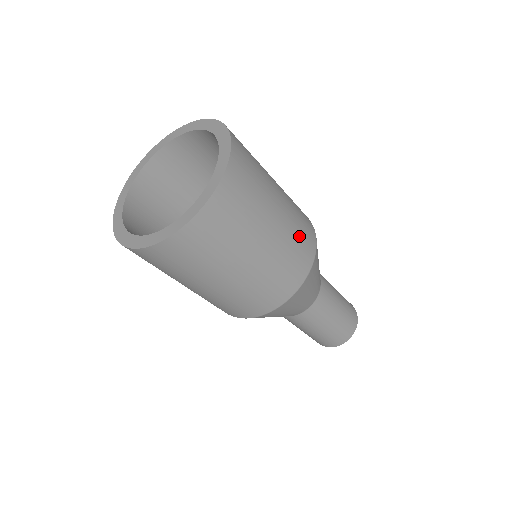
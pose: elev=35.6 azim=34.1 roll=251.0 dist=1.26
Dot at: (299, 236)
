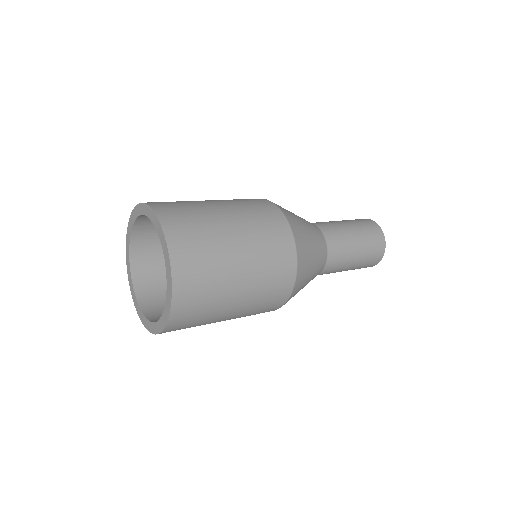
Dot at: (272, 271)
